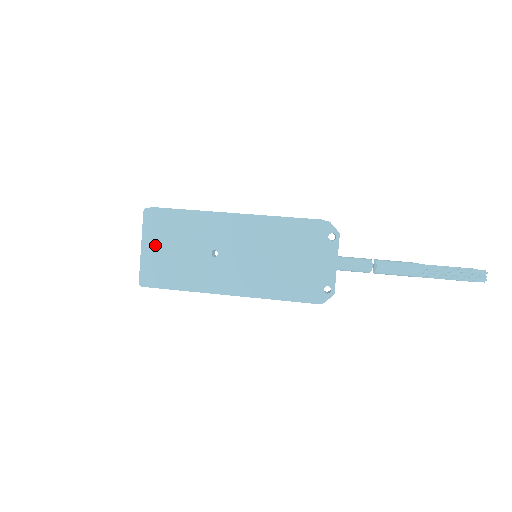
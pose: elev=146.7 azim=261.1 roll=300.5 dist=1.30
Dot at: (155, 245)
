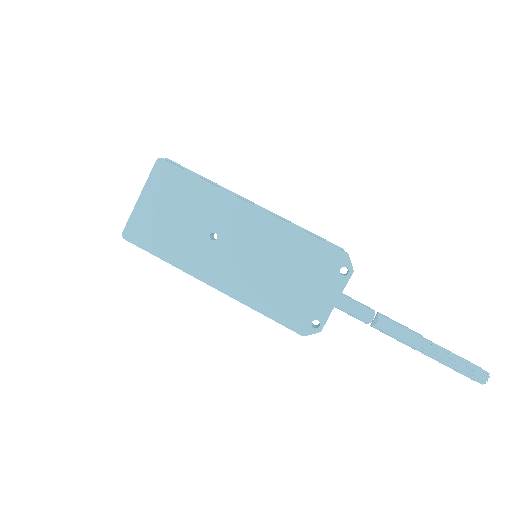
Dot at: (155, 201)
